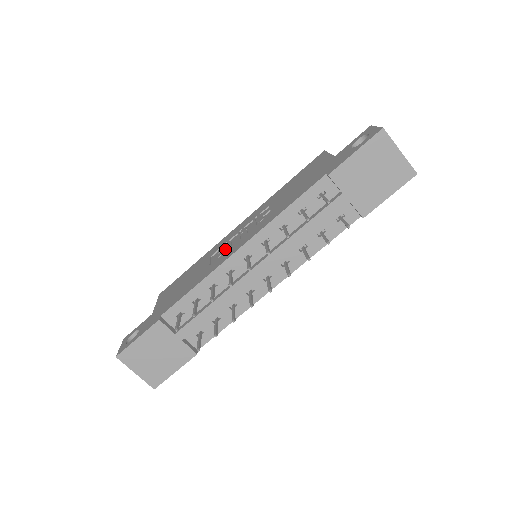
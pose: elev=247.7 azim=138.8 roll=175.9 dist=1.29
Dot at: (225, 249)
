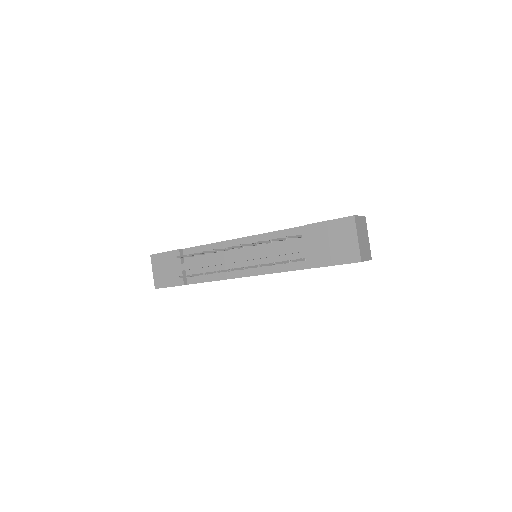
Dot at: occluded
